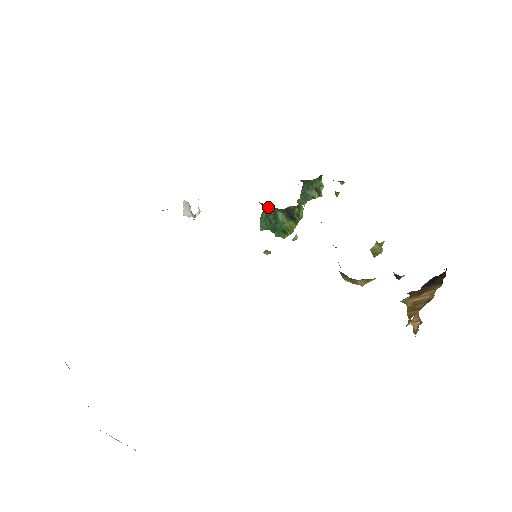
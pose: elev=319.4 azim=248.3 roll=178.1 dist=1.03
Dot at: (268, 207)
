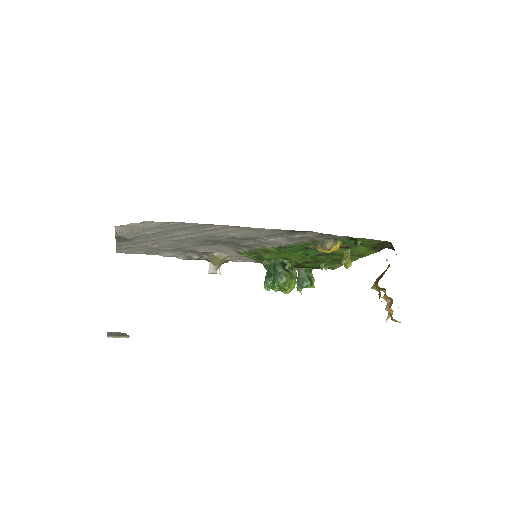
Dot at: (269, 265)
